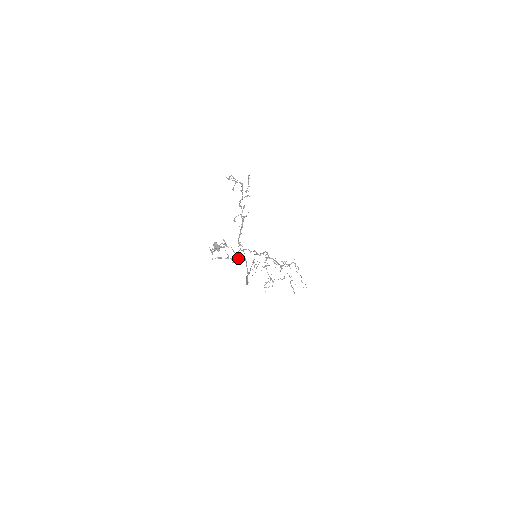
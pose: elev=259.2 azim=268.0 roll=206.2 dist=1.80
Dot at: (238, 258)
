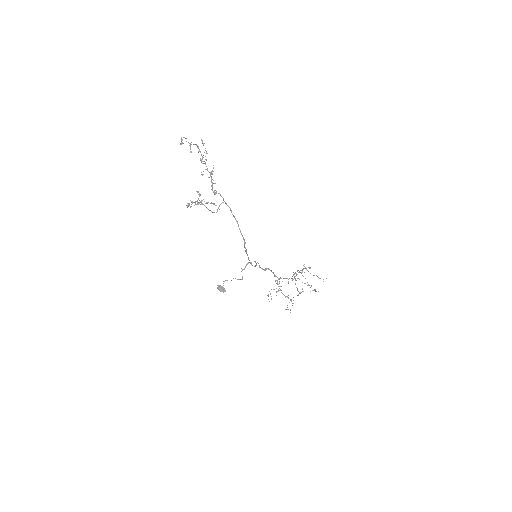
Dot at: (219, 205)
